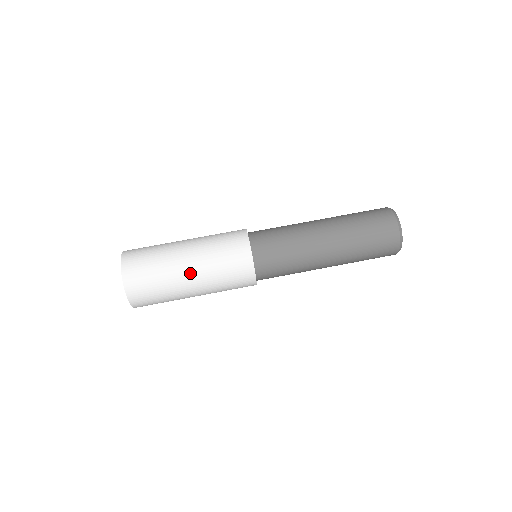
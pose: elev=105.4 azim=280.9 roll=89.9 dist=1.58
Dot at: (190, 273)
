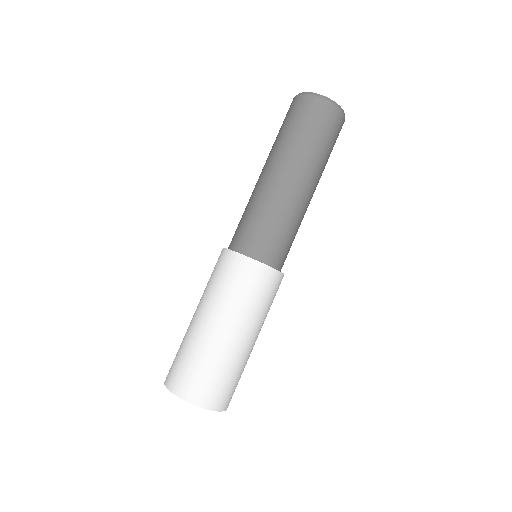
Dot at: (247, 338)
